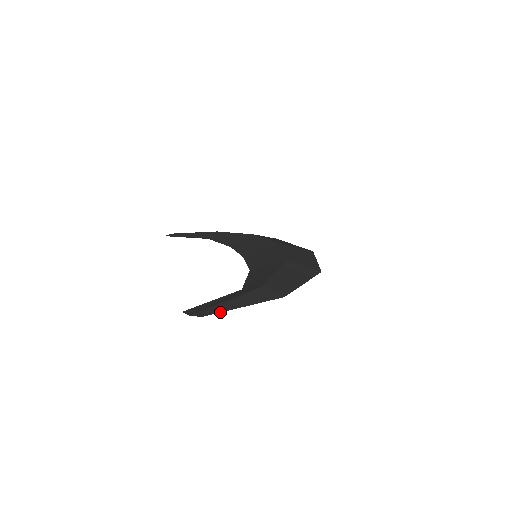
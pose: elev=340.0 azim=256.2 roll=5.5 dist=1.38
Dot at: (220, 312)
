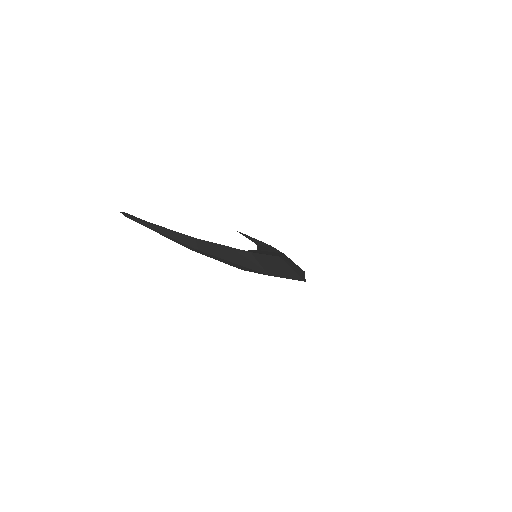
Dot at: (140, 223)
